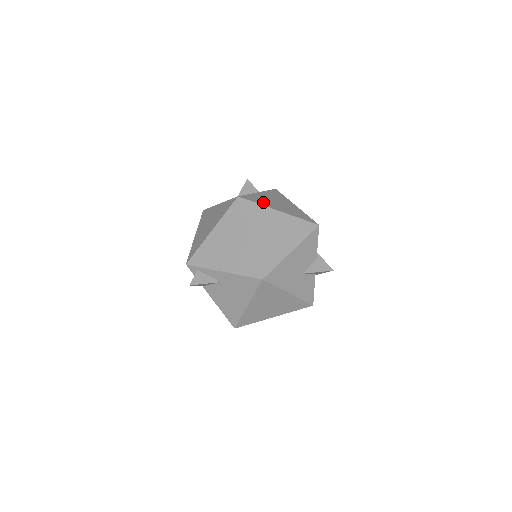
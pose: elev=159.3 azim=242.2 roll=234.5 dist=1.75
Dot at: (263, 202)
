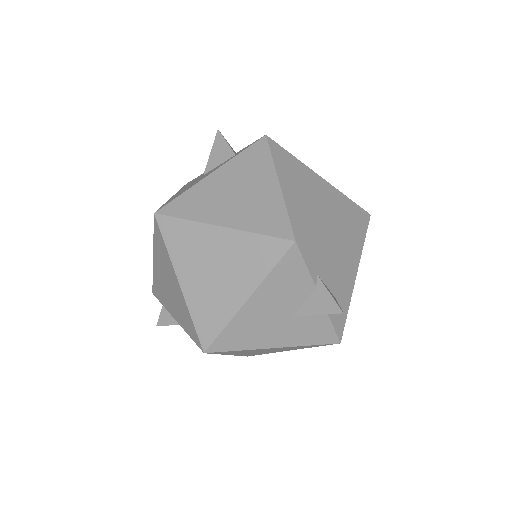
Dot at: (200, 208)
